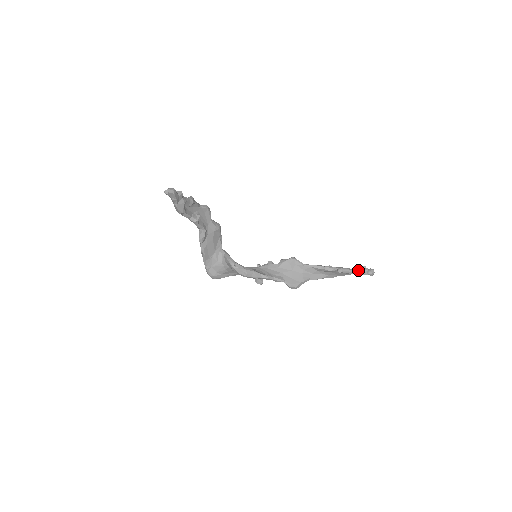
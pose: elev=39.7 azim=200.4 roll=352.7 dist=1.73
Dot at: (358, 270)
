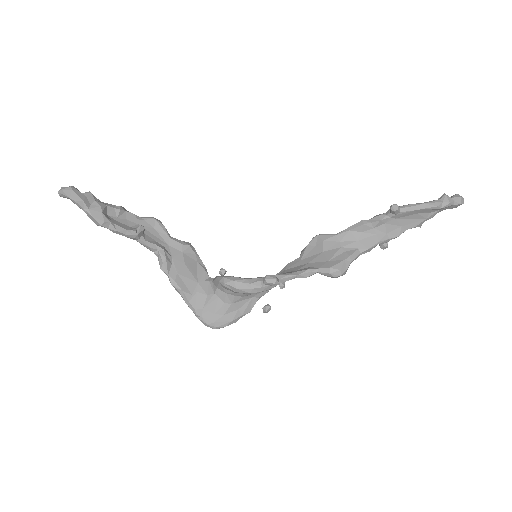
Dot at: (429, 201)
